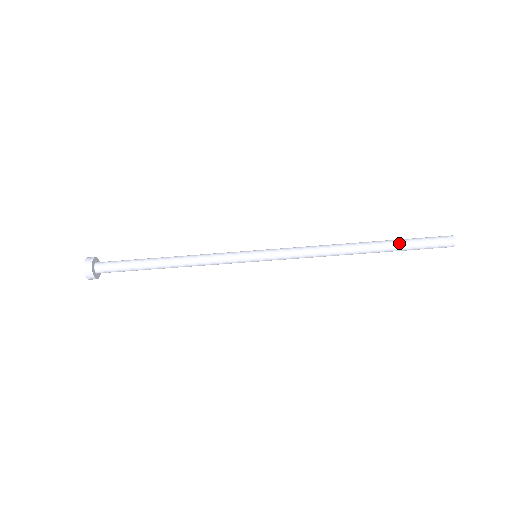
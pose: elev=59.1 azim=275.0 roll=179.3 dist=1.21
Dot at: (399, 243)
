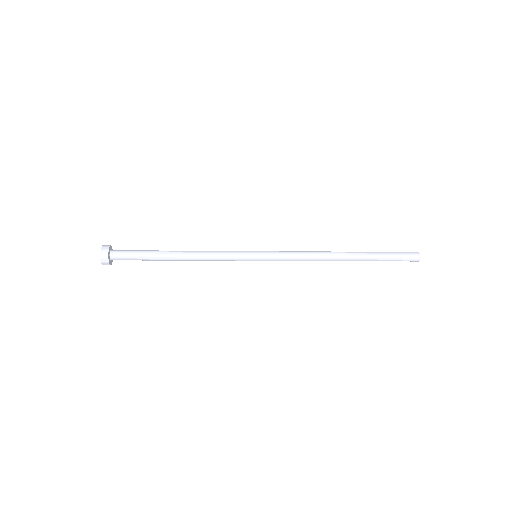
Dot at: occluded
